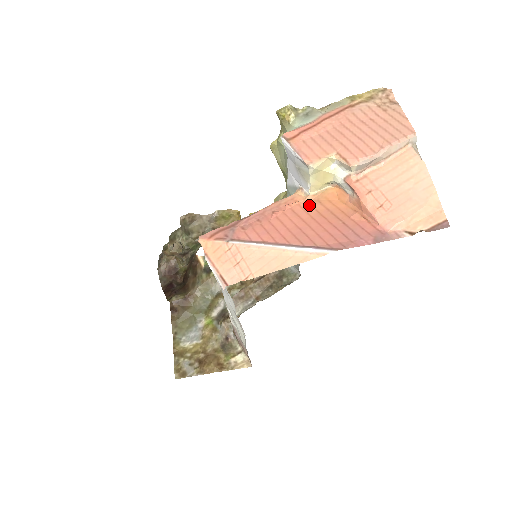
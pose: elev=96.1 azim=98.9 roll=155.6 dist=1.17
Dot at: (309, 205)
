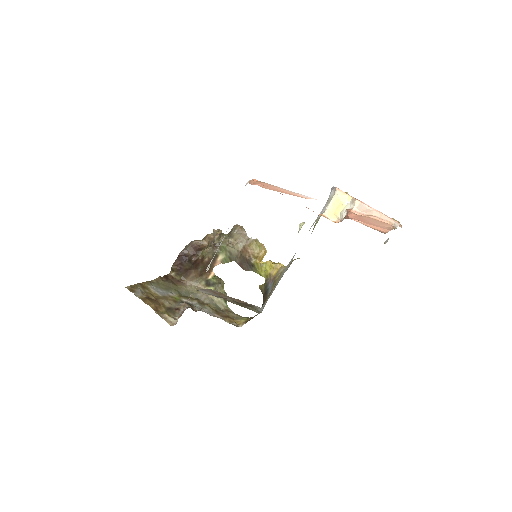
Dot at: occluded
